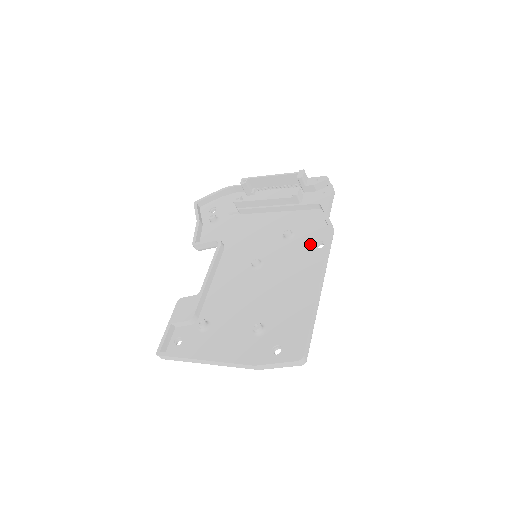
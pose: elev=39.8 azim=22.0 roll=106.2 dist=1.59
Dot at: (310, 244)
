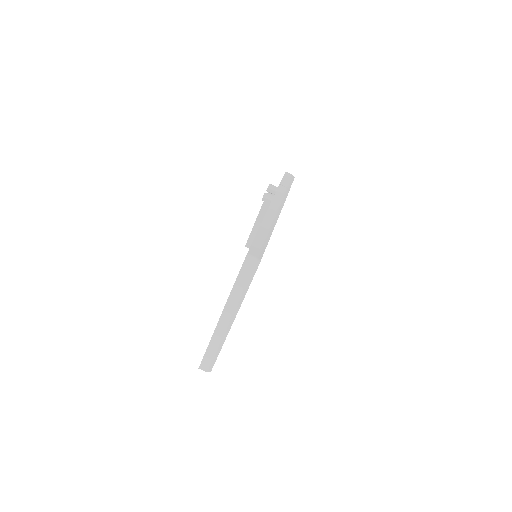
Dot at: occluded
